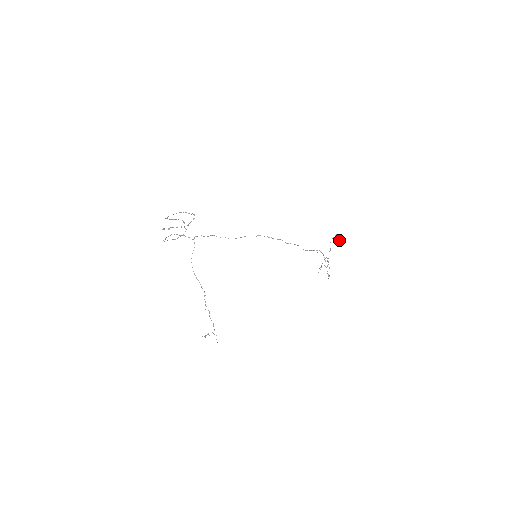
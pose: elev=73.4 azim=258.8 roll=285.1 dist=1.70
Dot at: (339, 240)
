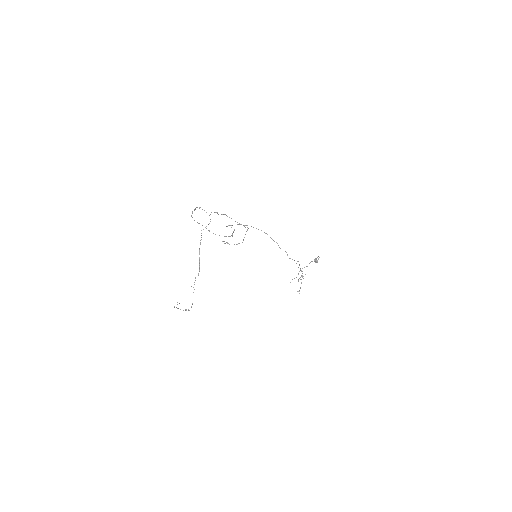
Dot at: (317, 260)
